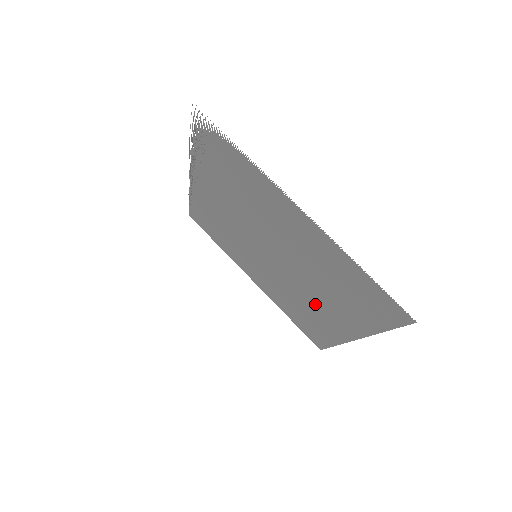
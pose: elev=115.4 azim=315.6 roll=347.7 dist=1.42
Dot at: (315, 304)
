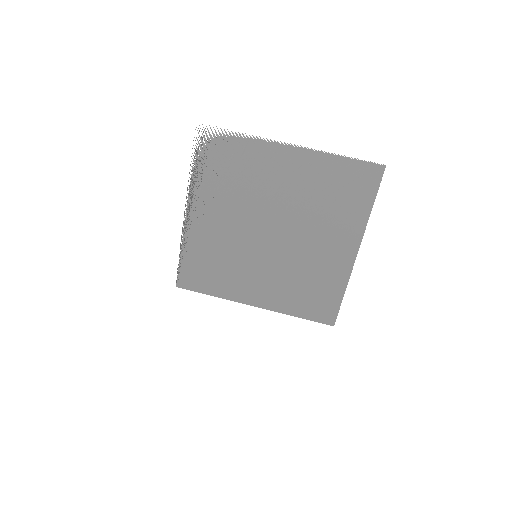
Dot at: (317, 252)
